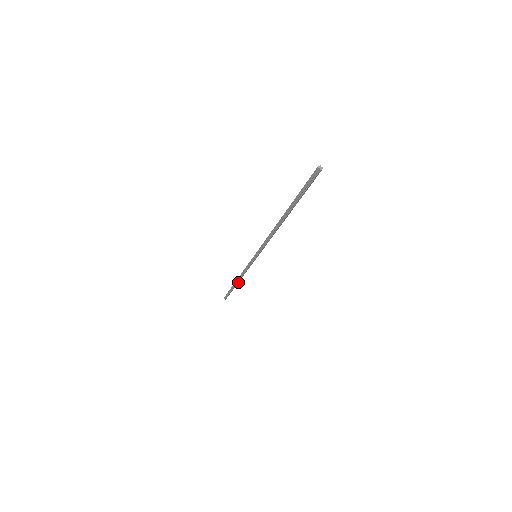
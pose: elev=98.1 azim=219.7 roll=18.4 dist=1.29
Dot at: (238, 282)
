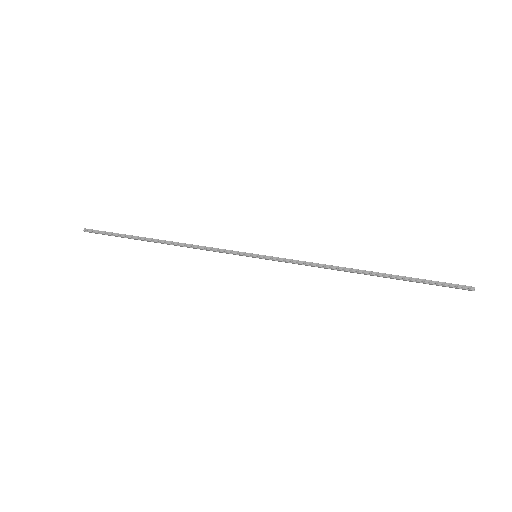
Dot at: (159, 242)
